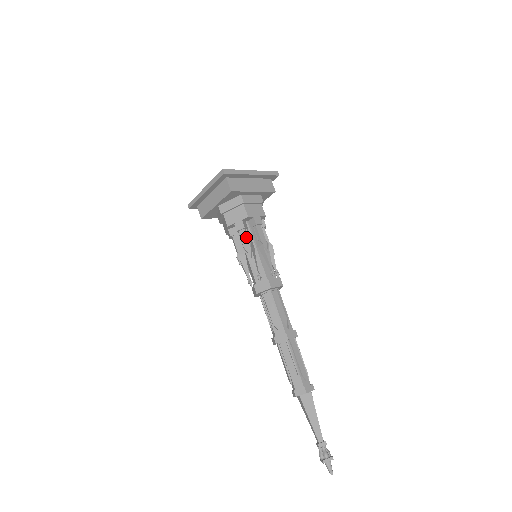
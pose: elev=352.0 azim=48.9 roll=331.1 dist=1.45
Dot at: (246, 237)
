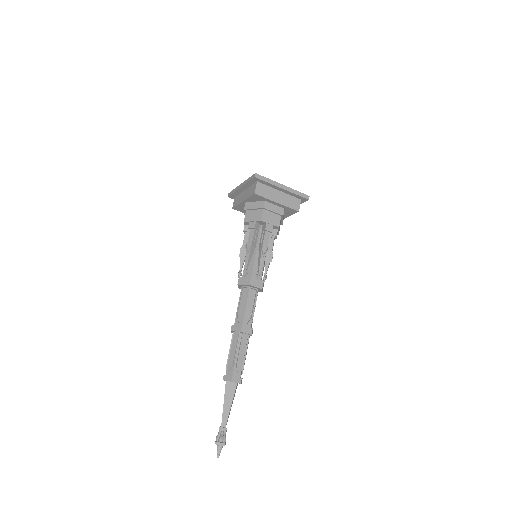
Dot at: (252, 236)
